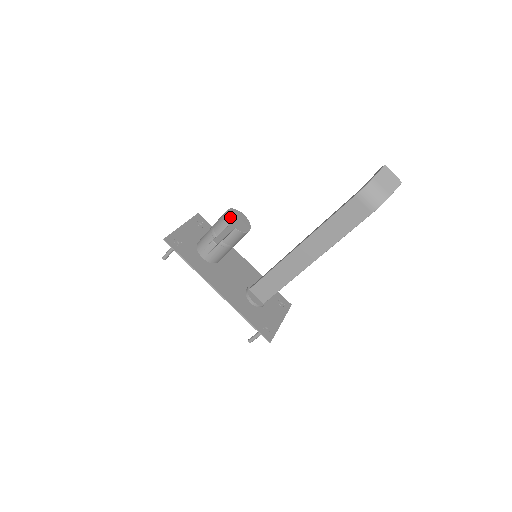
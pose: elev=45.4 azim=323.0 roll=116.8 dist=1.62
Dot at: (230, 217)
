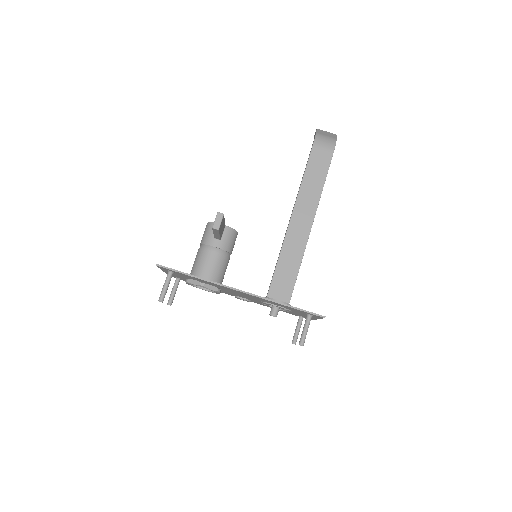
Dot at: occluded
